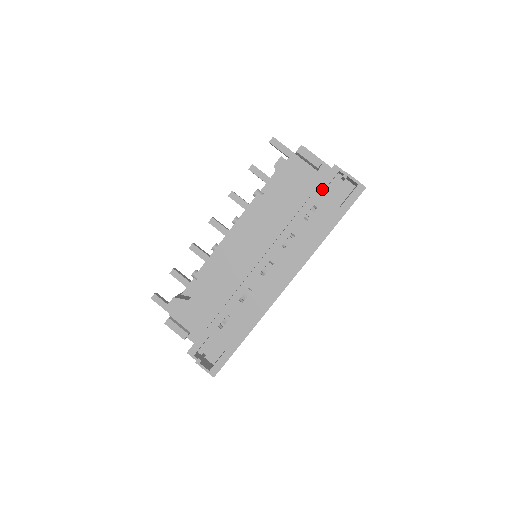
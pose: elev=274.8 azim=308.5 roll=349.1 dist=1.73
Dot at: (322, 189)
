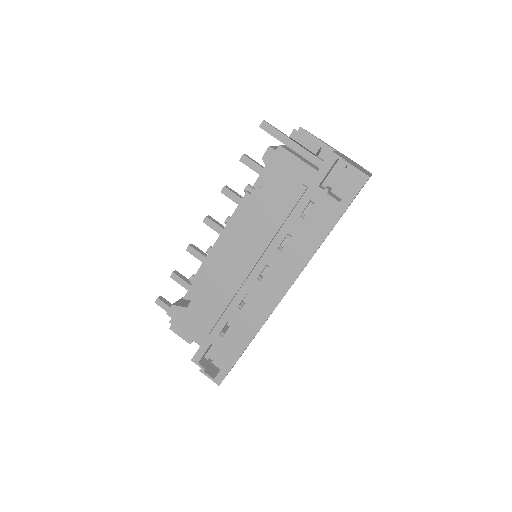
Dot at: (318, 181)
